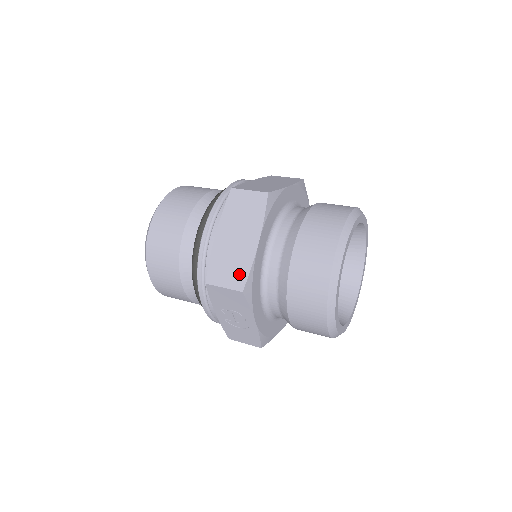
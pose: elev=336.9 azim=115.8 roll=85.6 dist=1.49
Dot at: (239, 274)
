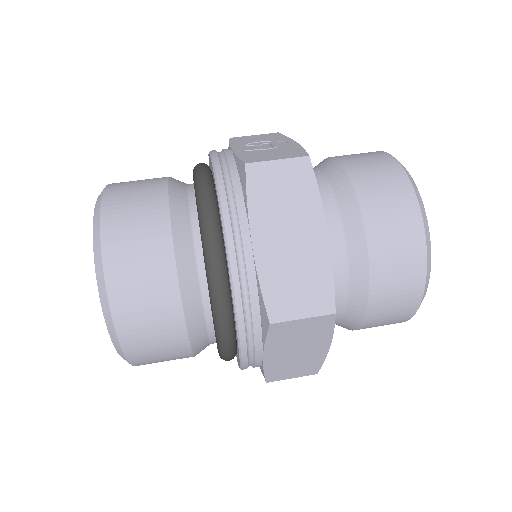
Dot at: (309, 368)
